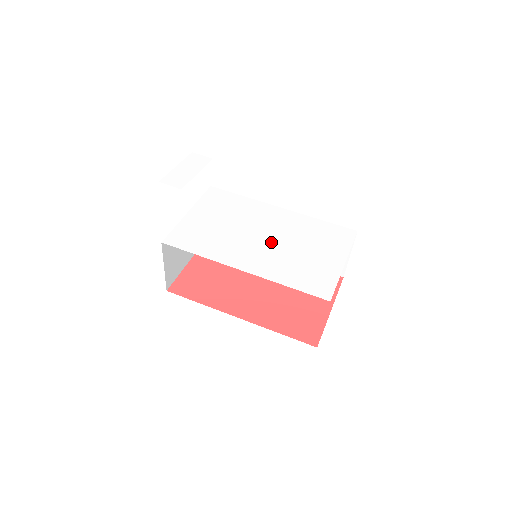
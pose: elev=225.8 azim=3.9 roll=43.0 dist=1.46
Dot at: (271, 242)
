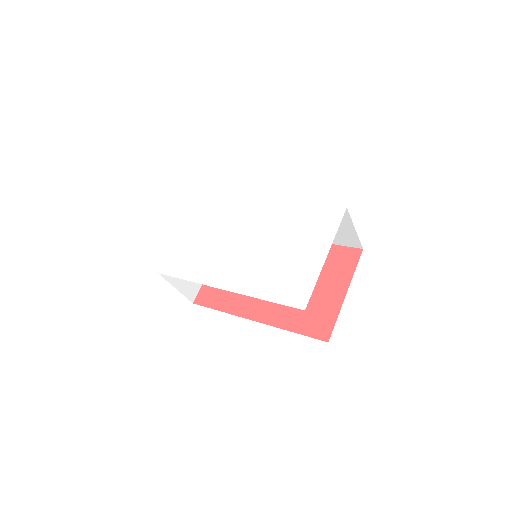
Dot at: (253, 248)
